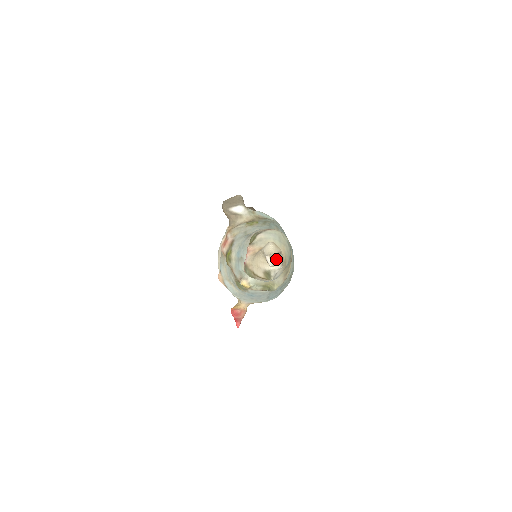
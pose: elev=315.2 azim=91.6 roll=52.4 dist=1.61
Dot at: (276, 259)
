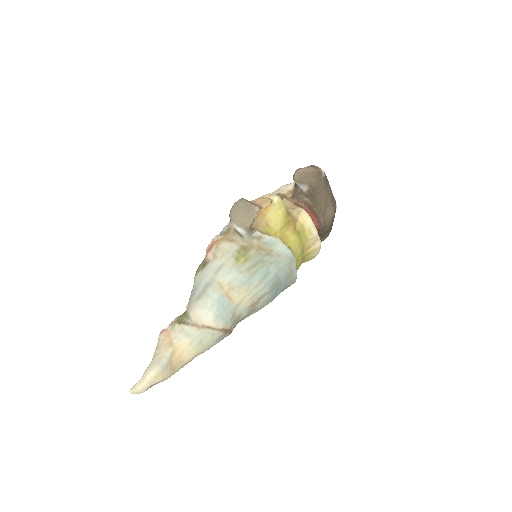
Dot at: (142, 392)
